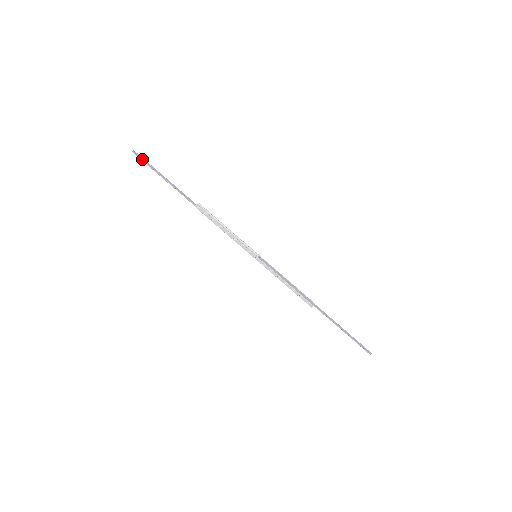
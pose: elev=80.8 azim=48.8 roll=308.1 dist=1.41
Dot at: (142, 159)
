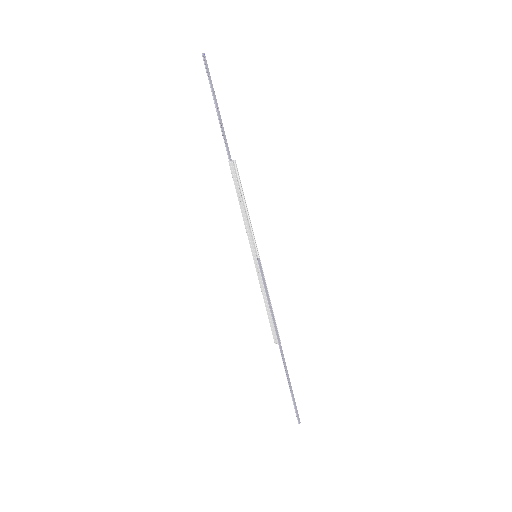
Dot at: (207, 69)
